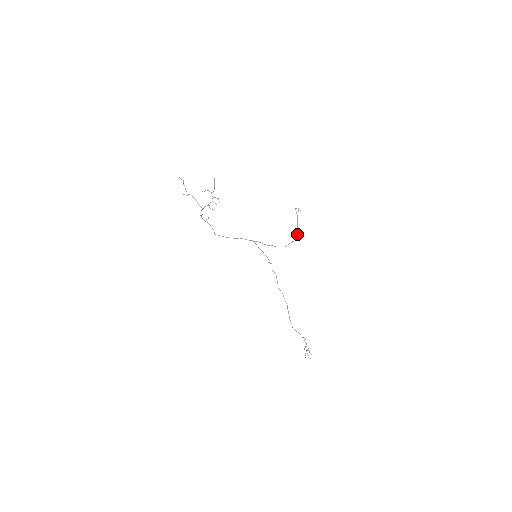
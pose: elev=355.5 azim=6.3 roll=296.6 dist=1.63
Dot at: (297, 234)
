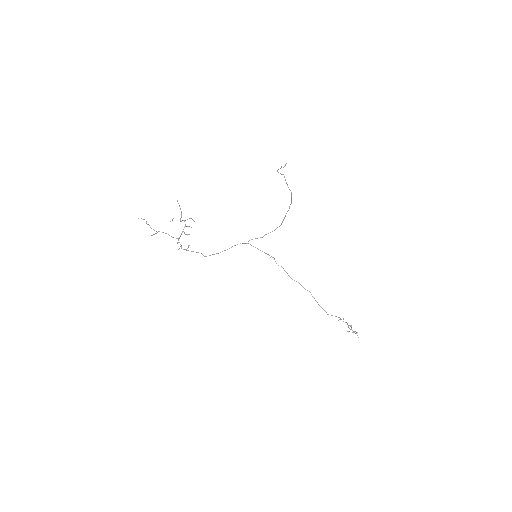
Dot at: (291, 196)
